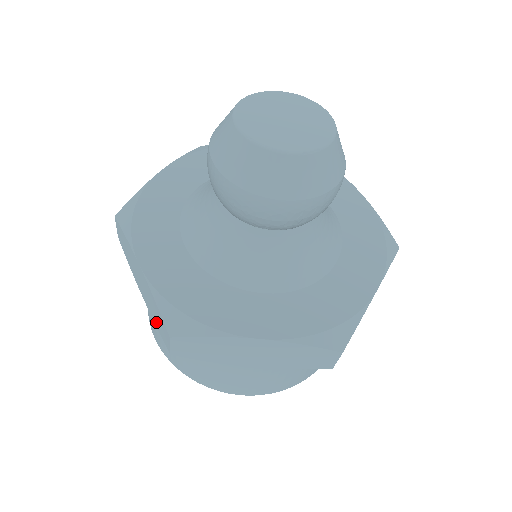
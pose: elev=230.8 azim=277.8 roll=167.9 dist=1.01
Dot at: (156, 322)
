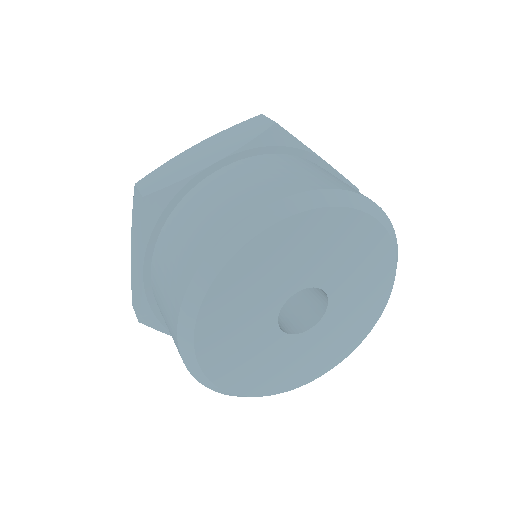
Dot at: (141, 229)
